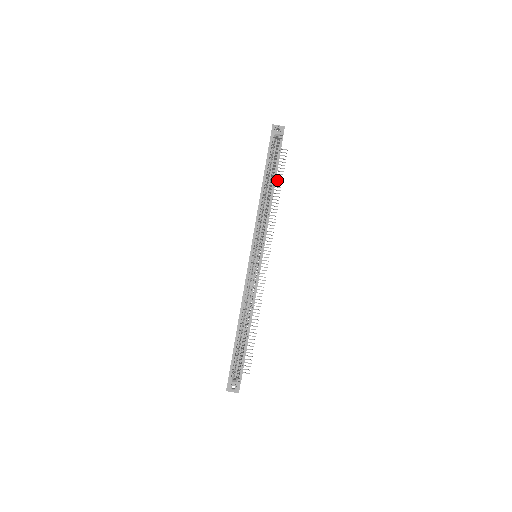
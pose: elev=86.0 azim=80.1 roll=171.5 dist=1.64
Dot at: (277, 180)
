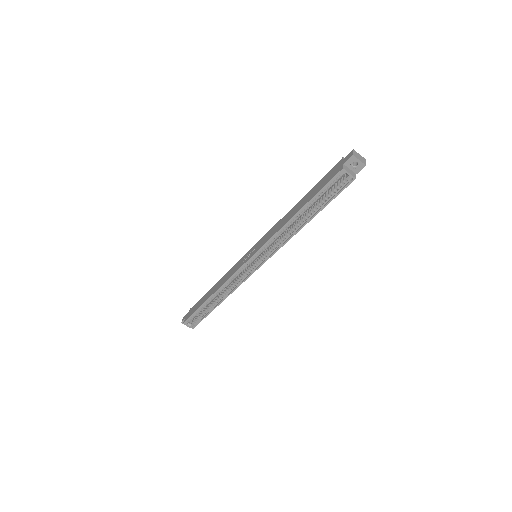
Dot at: occluded
